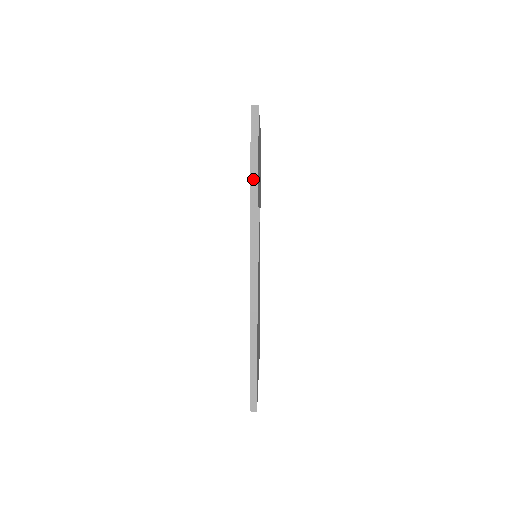
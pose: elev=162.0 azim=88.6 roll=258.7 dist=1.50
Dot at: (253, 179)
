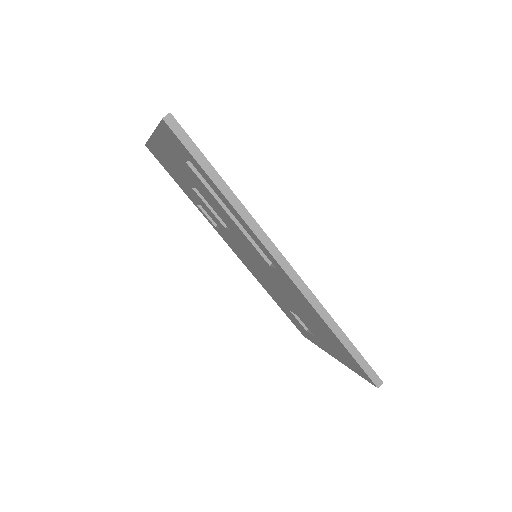
Dot at: (223, 190)
